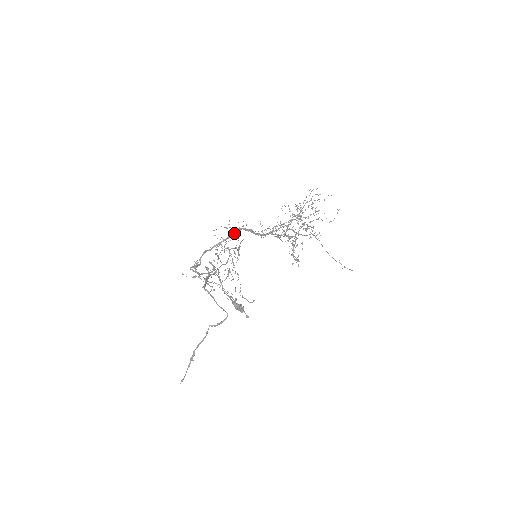
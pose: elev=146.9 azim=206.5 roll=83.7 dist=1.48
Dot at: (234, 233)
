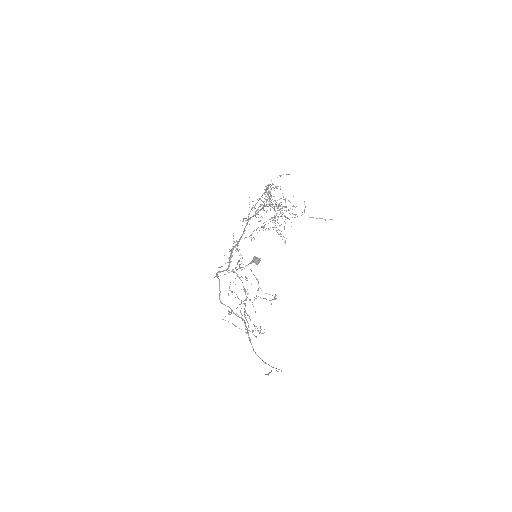
Dot at: (231, 255)
